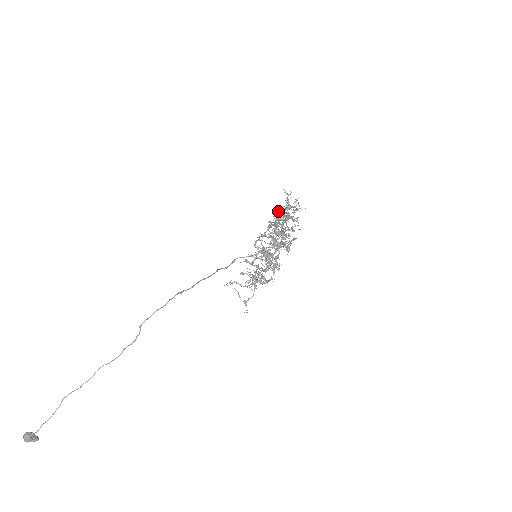
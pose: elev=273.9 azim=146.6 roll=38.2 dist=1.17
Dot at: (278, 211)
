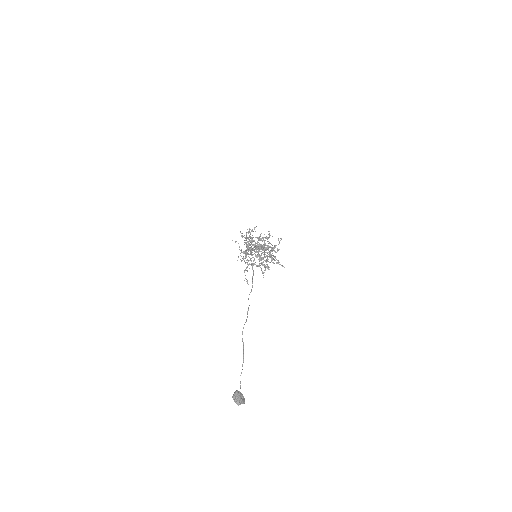
Dot at: (244, 237)
